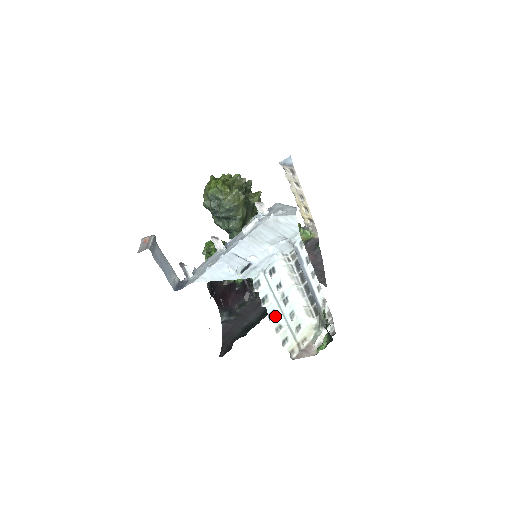
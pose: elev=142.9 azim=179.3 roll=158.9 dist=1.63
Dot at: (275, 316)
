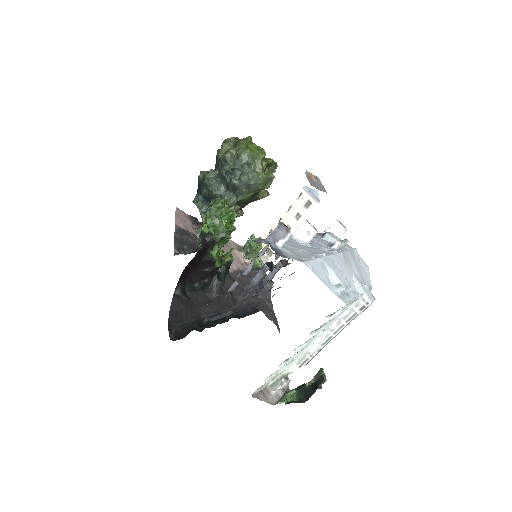
Dot at: (299, 348)
